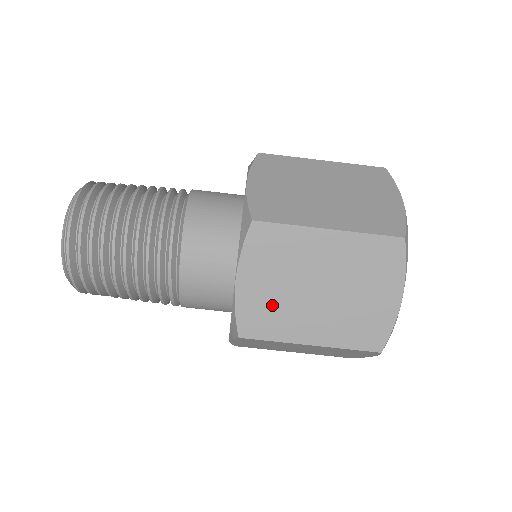
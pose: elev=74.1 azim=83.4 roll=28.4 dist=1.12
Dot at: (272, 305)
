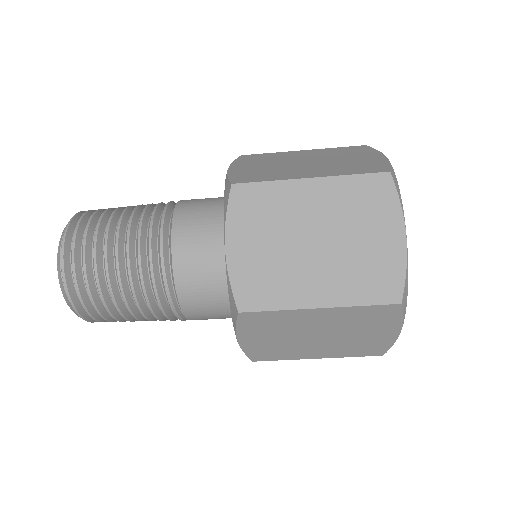
Dot at: (268, 269)
